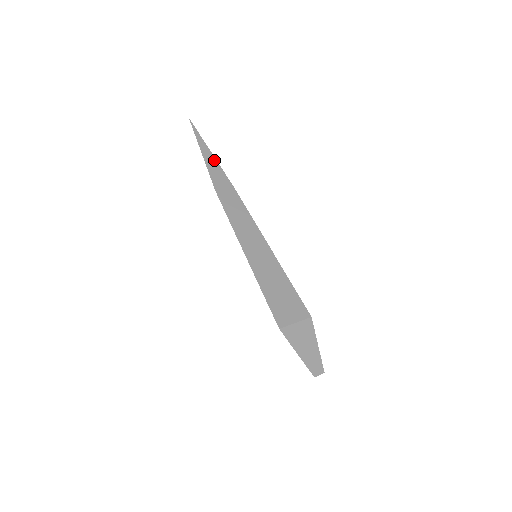
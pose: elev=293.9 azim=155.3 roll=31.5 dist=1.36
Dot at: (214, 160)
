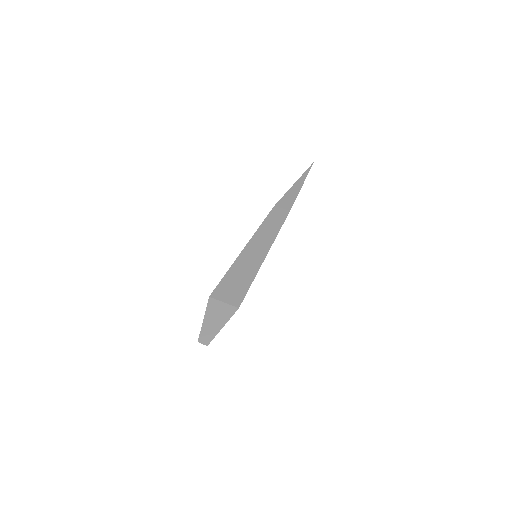
Dot at: (298, 190)
